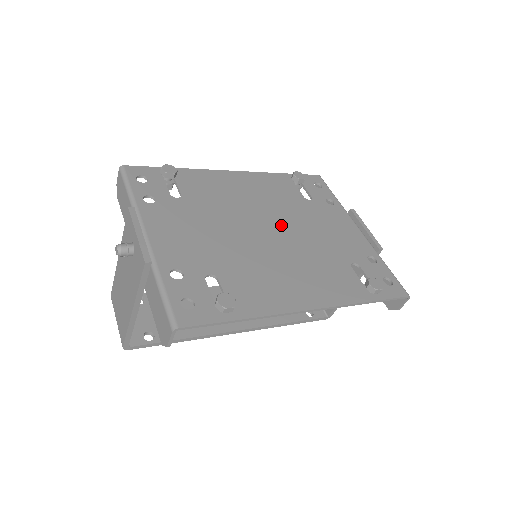
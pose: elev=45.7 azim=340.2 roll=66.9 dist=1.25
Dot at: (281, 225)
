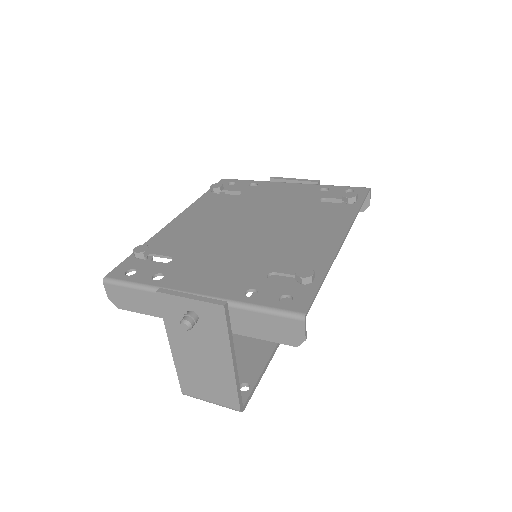
Dot at: (253, 218)
